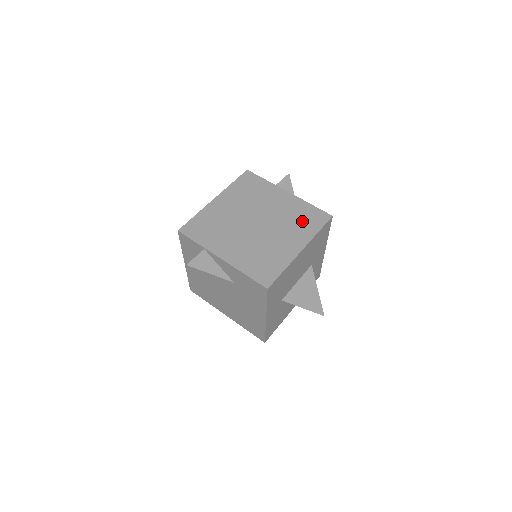
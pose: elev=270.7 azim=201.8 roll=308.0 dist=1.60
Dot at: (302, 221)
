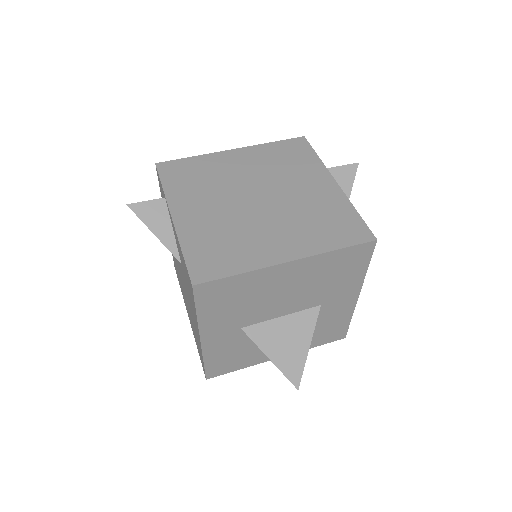
Dot at: (324, 225)
